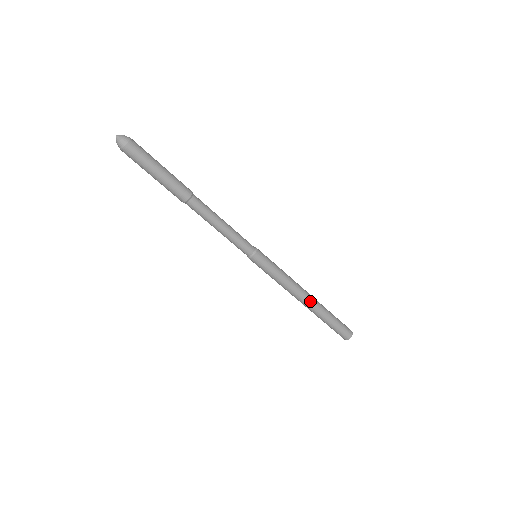
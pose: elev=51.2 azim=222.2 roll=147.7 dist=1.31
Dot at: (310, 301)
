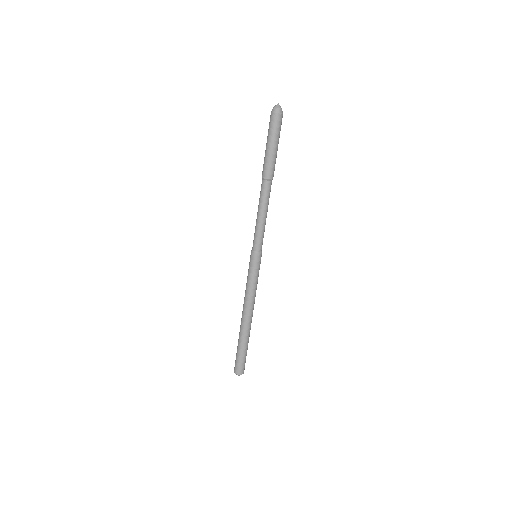
Dot at: (245, 320)
